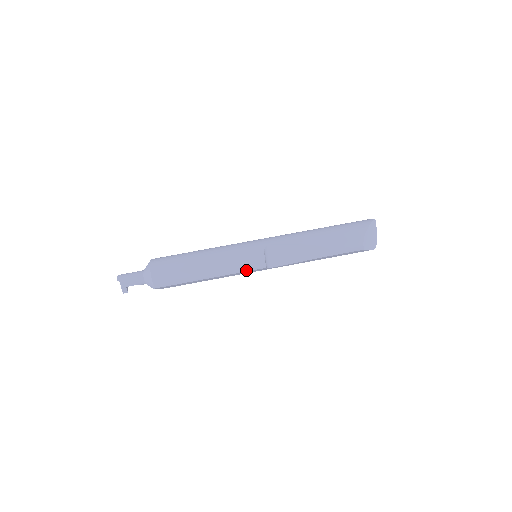
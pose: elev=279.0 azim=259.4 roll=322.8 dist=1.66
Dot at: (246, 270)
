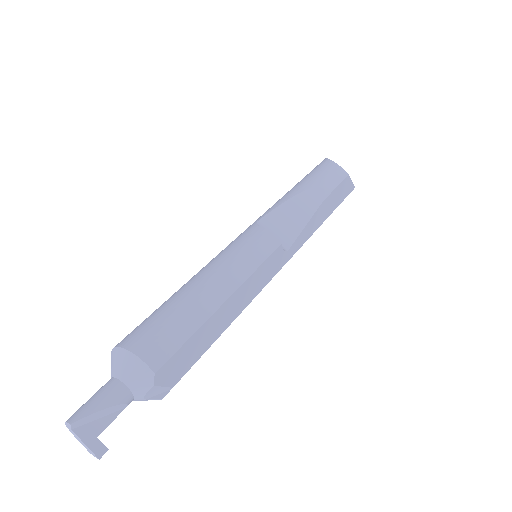
Dot at: (262, 259)
